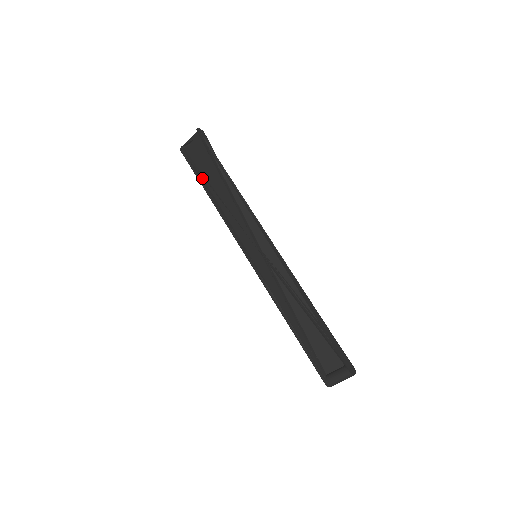
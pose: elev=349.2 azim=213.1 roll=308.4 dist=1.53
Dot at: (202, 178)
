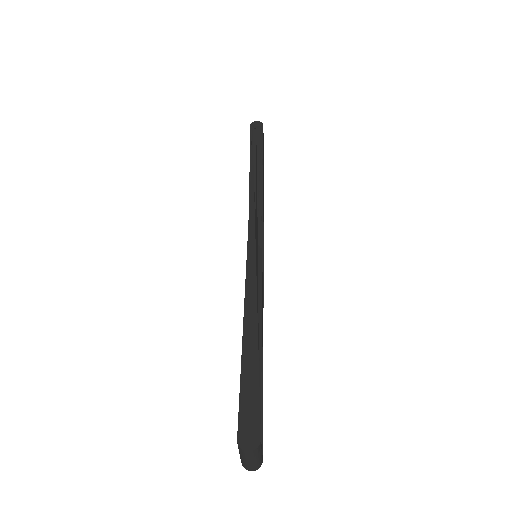
Dot at: occluded
